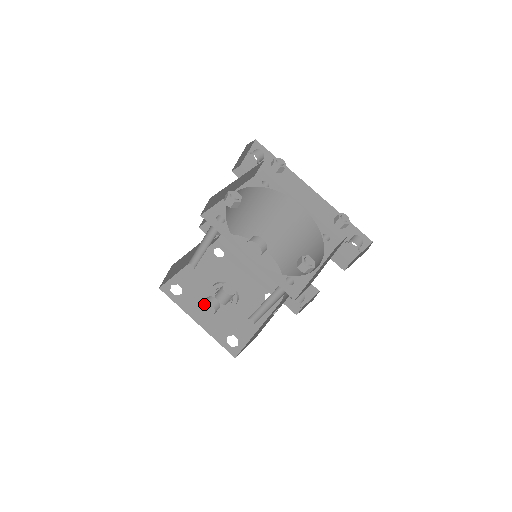
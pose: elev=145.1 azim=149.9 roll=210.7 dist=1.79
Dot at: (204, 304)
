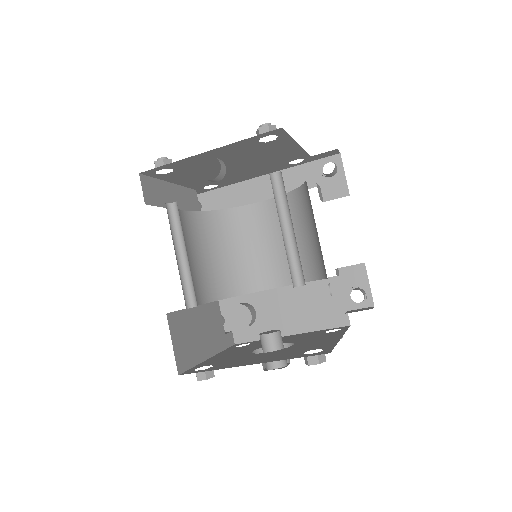
Dot at: (250, 358)
